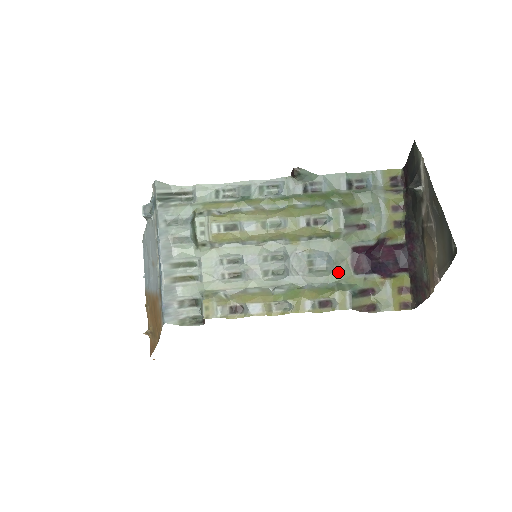
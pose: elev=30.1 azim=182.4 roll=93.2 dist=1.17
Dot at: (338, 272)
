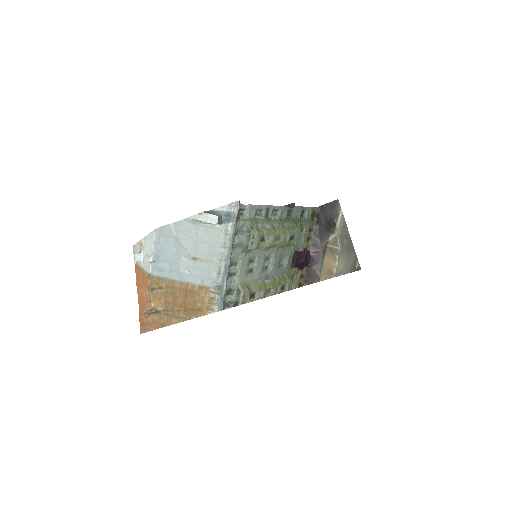
Dot at: (287, 267)
